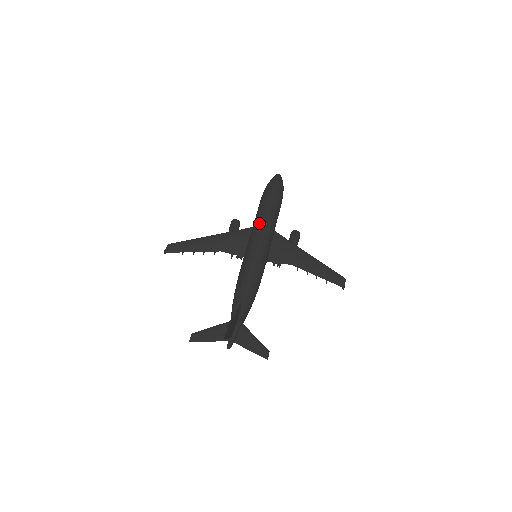
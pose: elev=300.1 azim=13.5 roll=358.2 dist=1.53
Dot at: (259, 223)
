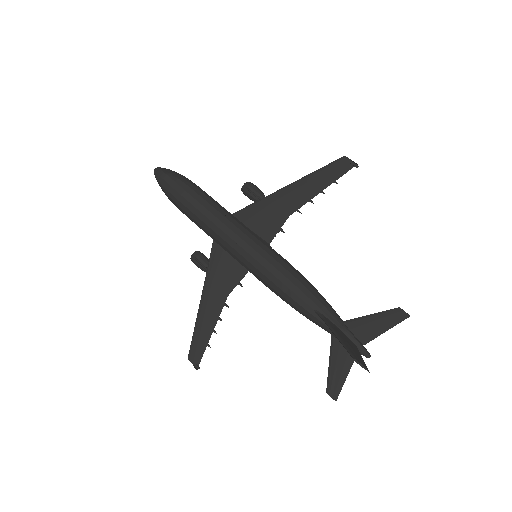
Dot at: (214, 231)
